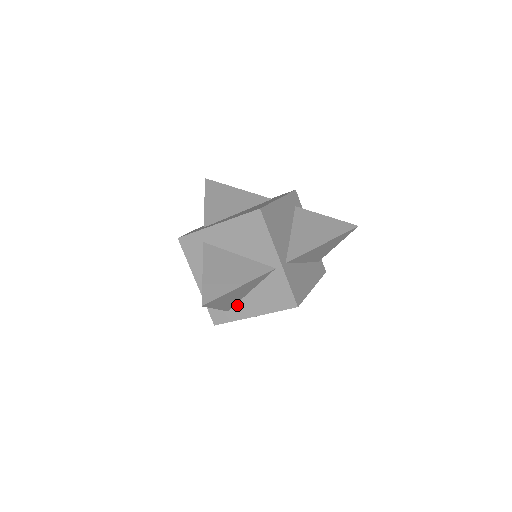
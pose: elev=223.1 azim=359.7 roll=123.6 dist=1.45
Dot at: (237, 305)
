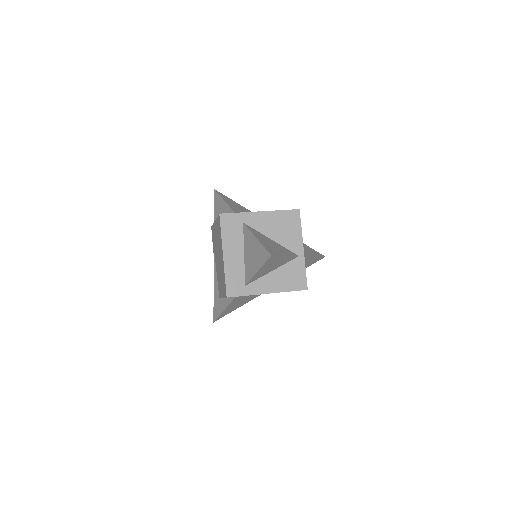
Dot at: (256, 281)
